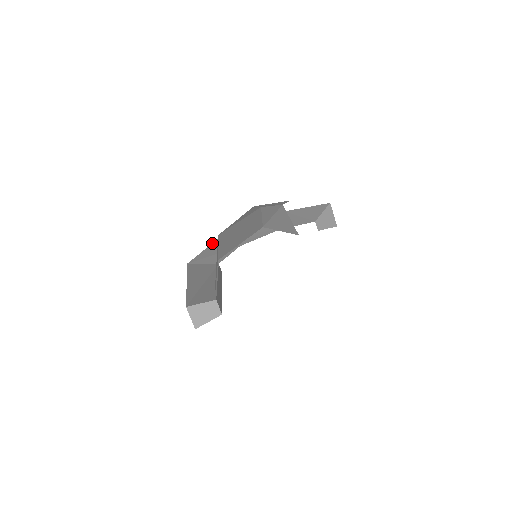
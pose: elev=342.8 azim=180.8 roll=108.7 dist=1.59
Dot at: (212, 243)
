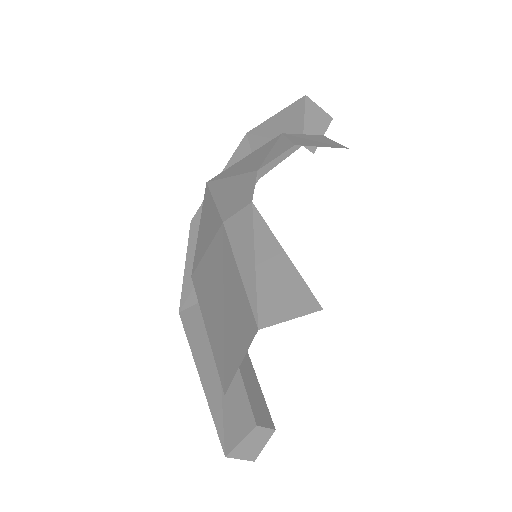
Dot at: (187, 246)
